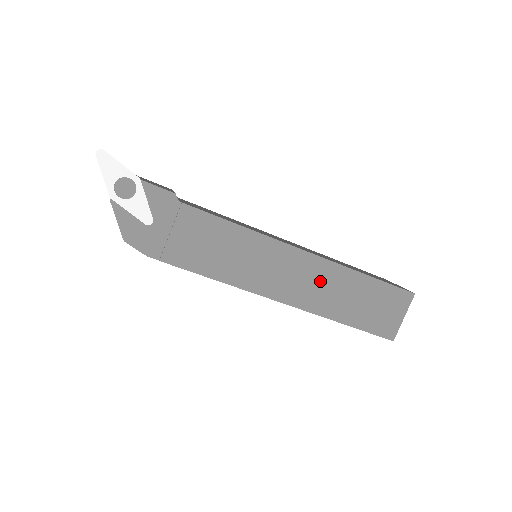
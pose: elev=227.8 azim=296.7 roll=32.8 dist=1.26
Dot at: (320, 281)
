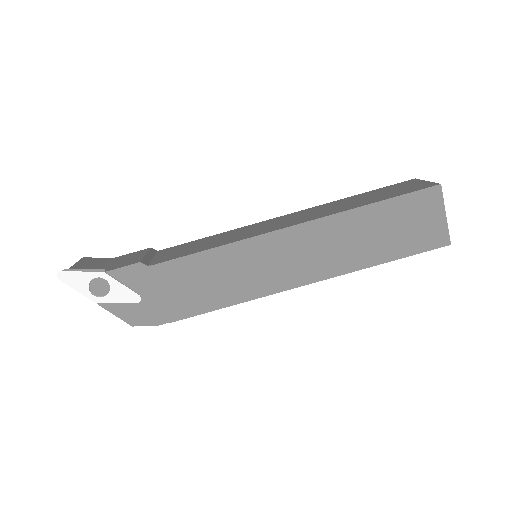
Dot at: (326, 242)
